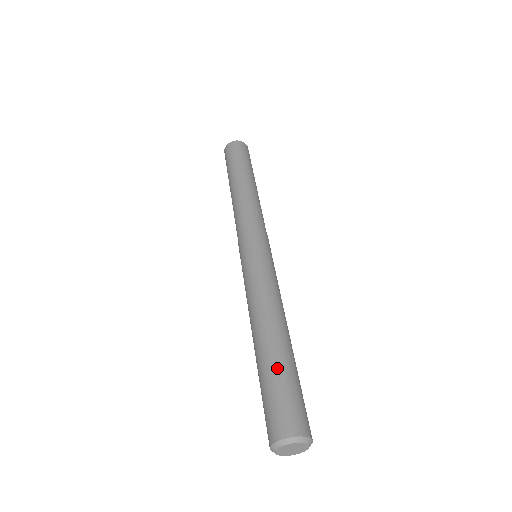
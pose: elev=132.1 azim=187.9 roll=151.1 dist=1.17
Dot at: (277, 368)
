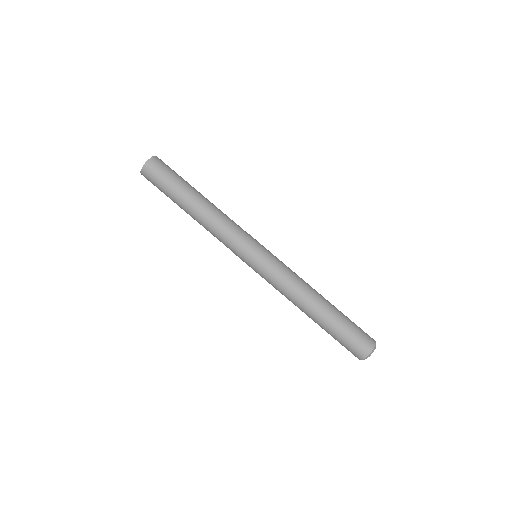
Dot at: (336, 326)
